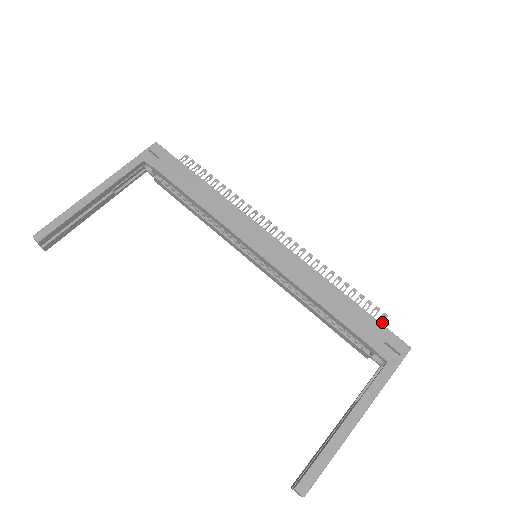
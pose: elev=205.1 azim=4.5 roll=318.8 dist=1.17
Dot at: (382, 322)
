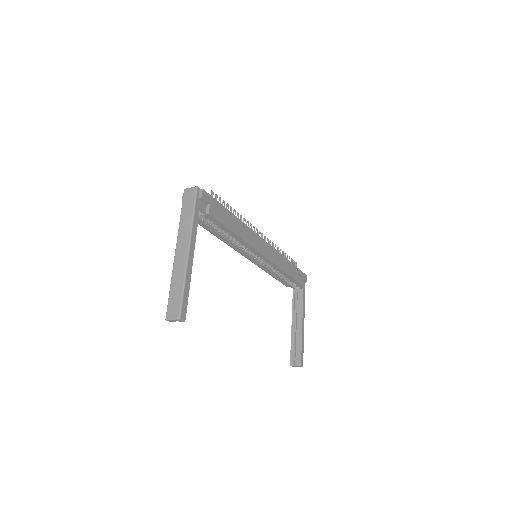
Dot at: occluded
